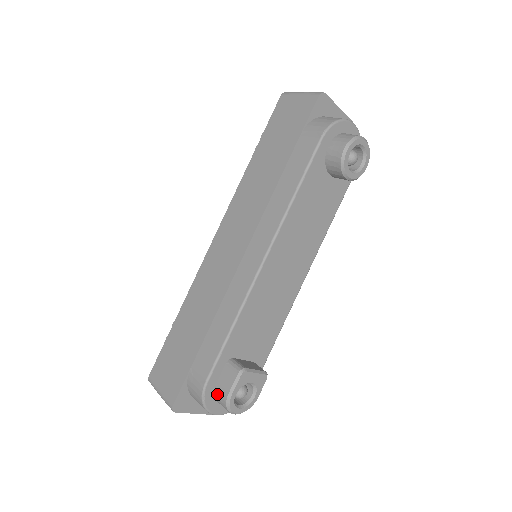
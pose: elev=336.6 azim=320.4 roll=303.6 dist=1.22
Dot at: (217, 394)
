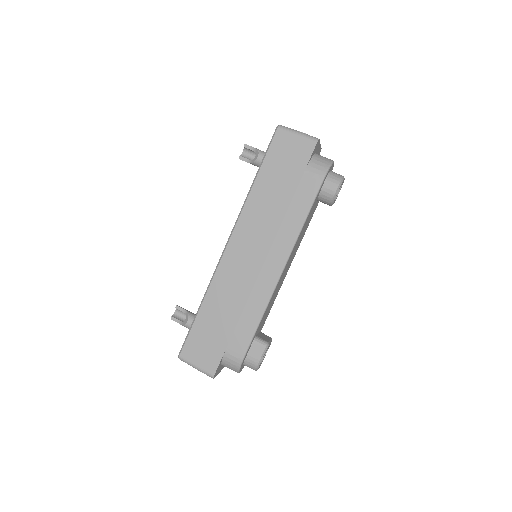
Dot at: (248, 362)
